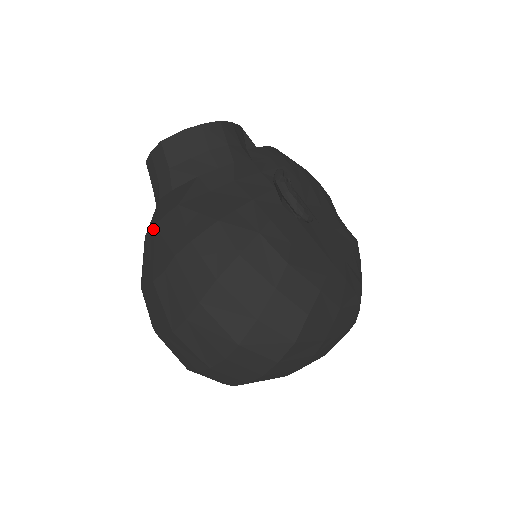
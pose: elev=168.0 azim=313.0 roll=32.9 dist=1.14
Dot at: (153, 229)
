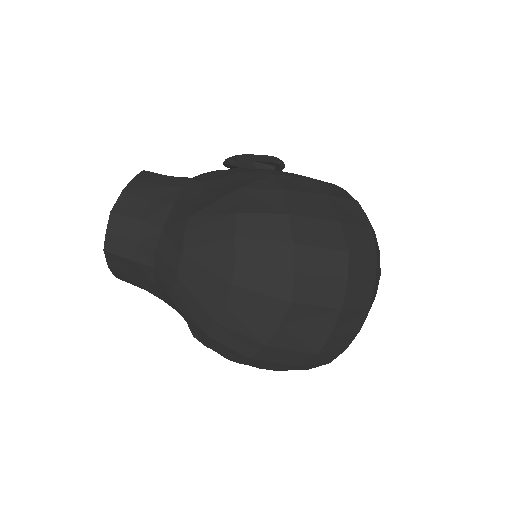
Dot at: (184, 256)
